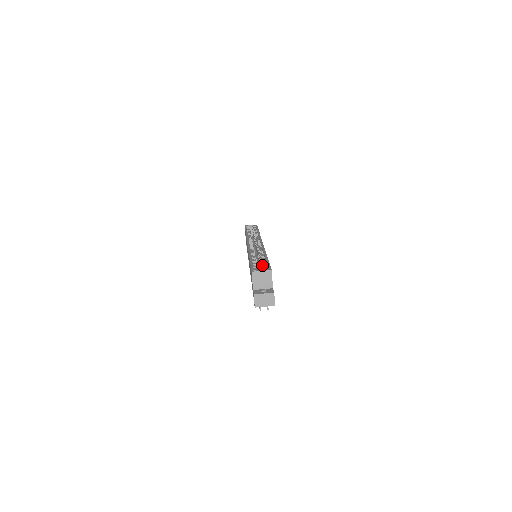
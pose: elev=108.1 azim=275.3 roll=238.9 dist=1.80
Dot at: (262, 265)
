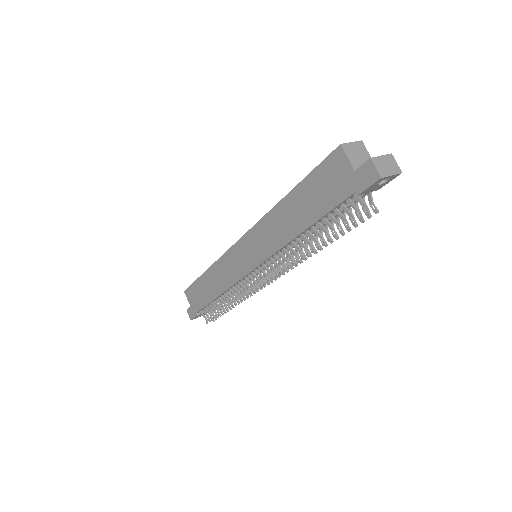
Dot at: occluded
